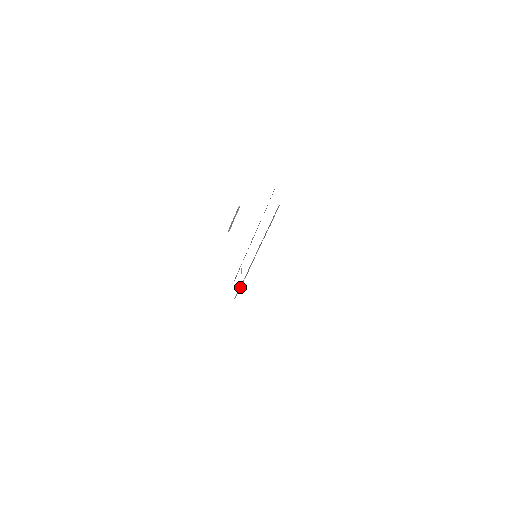
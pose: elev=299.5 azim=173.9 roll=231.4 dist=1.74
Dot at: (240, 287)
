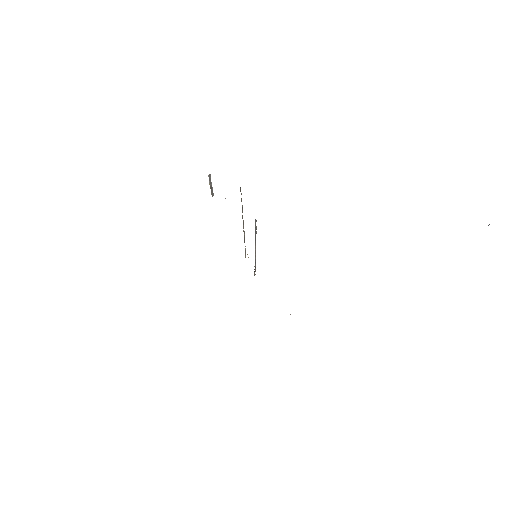
Dot at: (255, 270)
